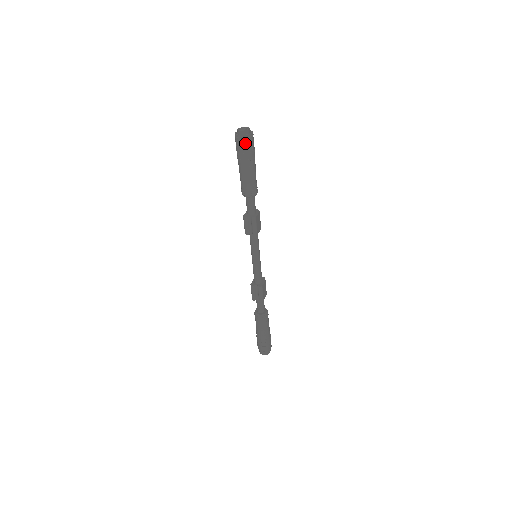
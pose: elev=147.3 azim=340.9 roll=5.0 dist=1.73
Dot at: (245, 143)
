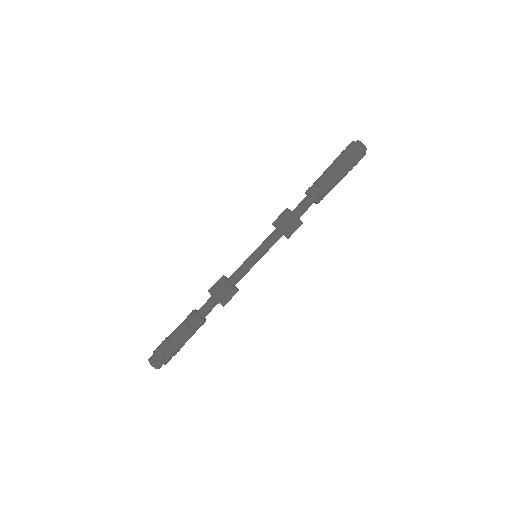
Dot at: occluded
